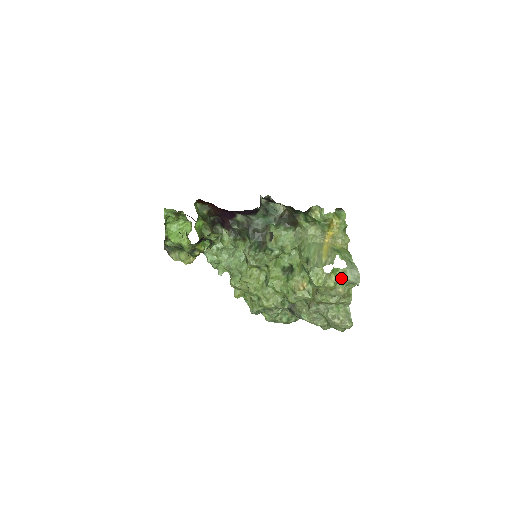
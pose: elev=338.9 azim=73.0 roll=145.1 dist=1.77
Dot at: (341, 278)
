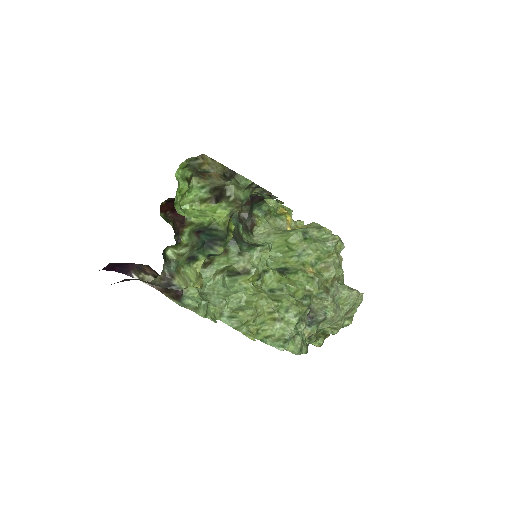
Dot at: occluded
